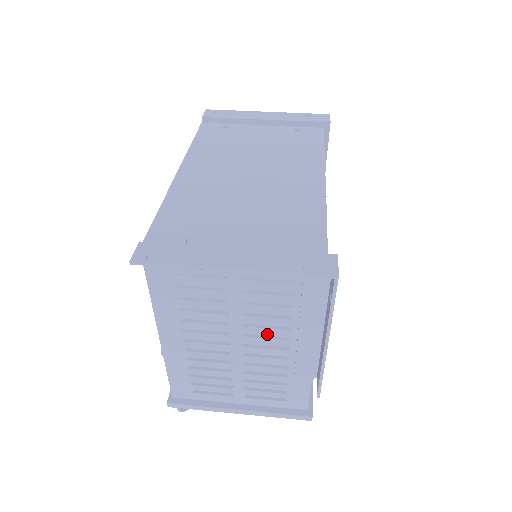
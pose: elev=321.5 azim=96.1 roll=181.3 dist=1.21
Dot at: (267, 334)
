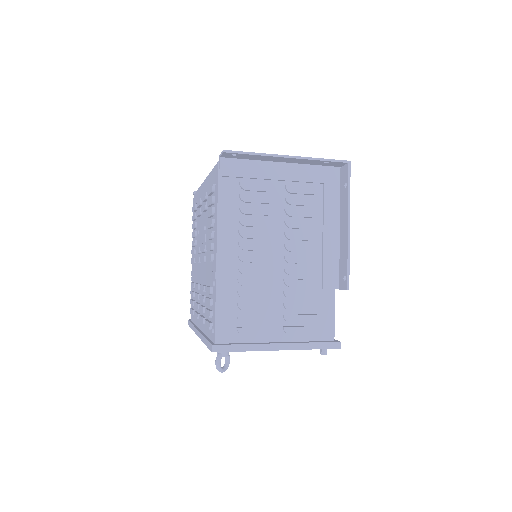
Dot at: (302, 239)
